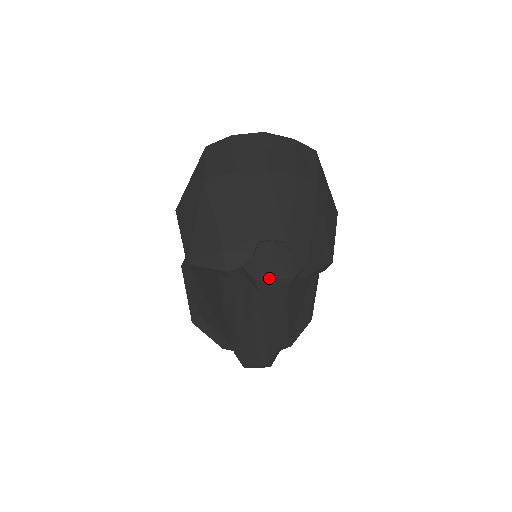
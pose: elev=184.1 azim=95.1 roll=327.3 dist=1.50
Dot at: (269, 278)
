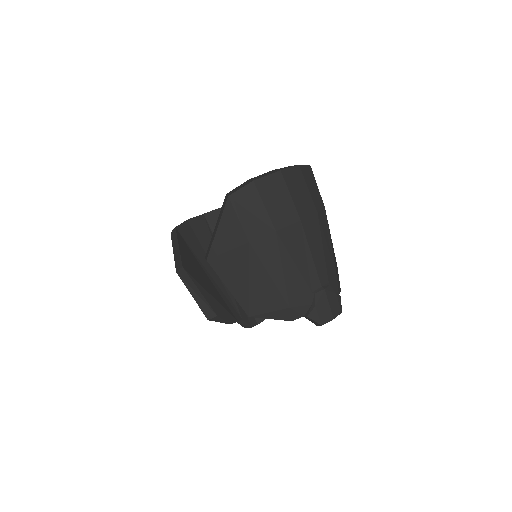
Dot at: occluded
